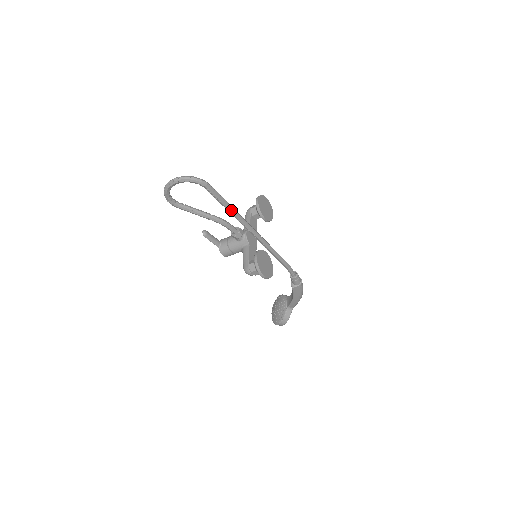
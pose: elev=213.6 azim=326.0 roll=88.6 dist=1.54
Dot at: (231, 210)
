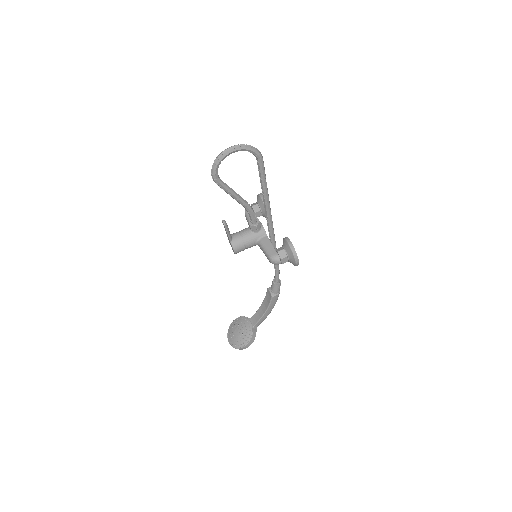
Dot at: (267, 192)
